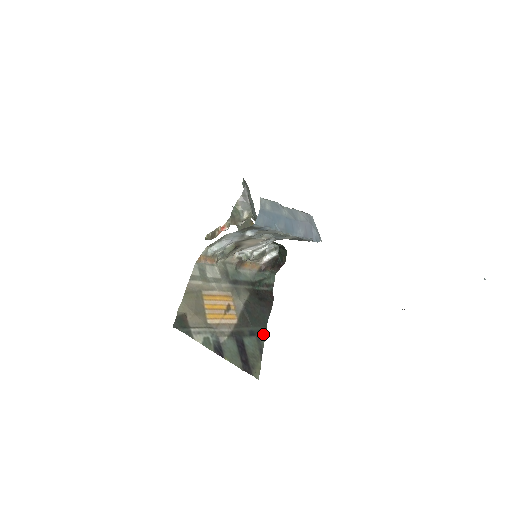
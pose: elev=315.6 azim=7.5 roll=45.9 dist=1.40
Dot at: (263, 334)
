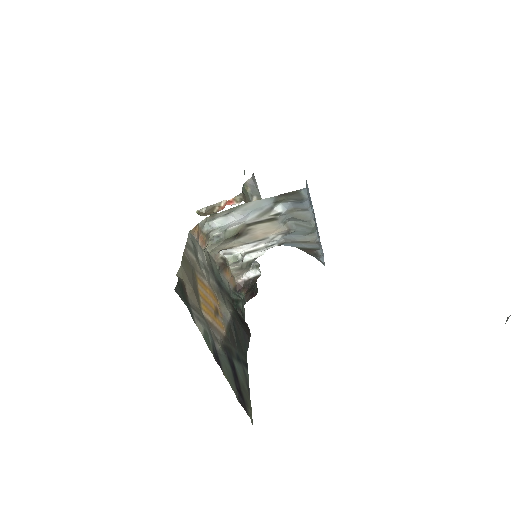
Dot at: (246, 366)
